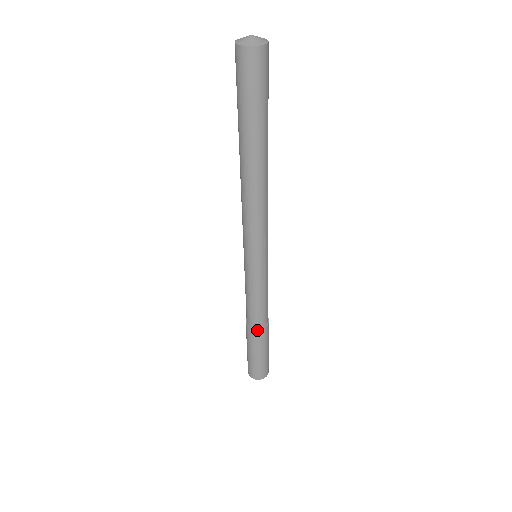
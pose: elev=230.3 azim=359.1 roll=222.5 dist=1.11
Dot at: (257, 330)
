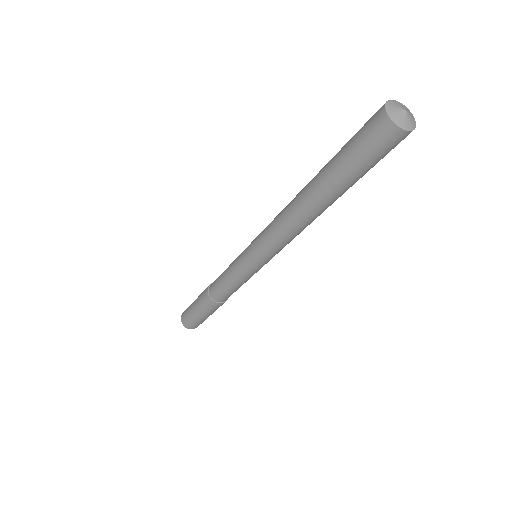
Dot at: (213, 302)
